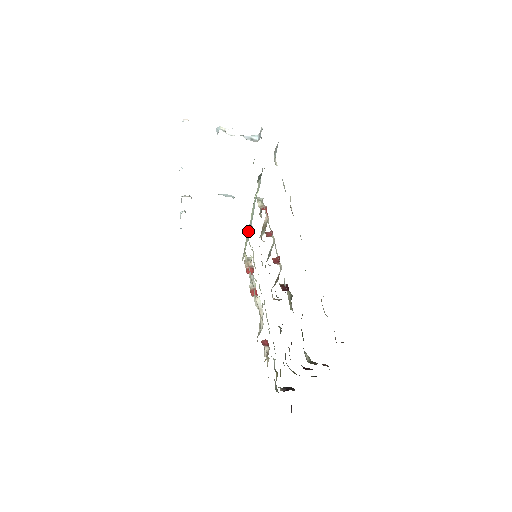
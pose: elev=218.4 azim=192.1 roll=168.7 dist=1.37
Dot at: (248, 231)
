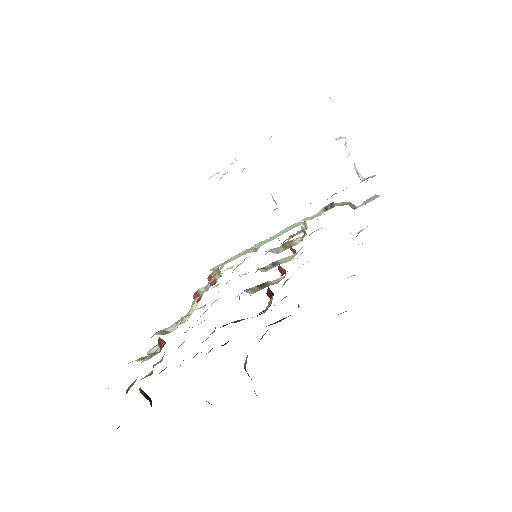
Dot at: (254, 246)
